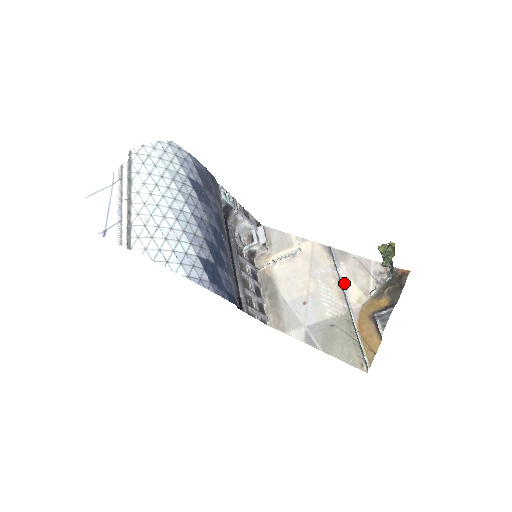
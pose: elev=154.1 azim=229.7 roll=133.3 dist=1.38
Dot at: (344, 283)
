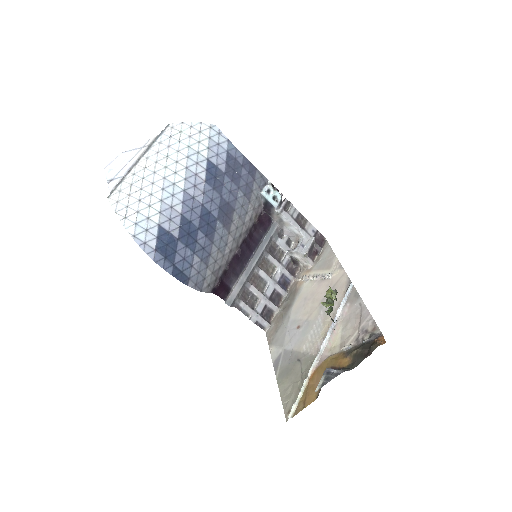
Dot at: (335, 325)
